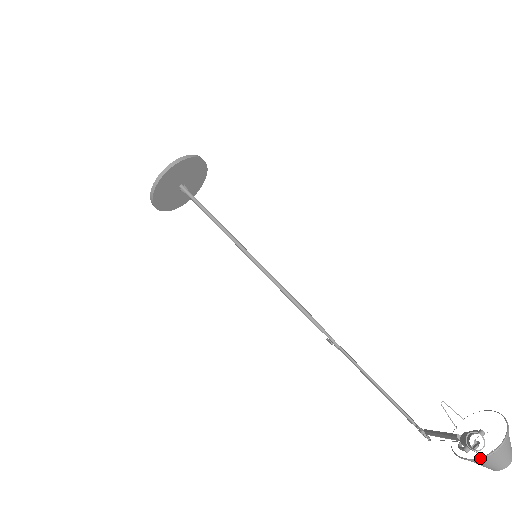
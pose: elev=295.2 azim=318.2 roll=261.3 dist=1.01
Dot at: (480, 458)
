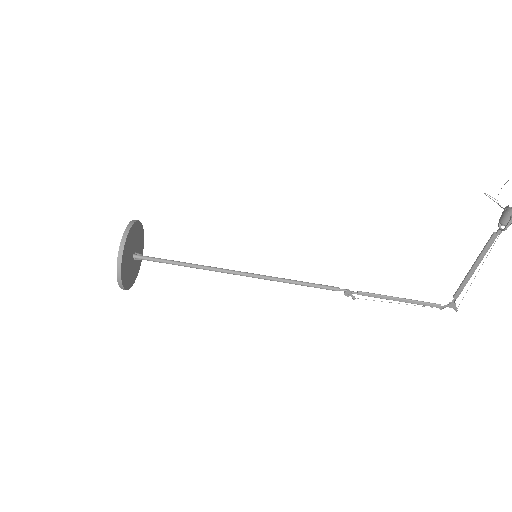
Dot at: out of frame
